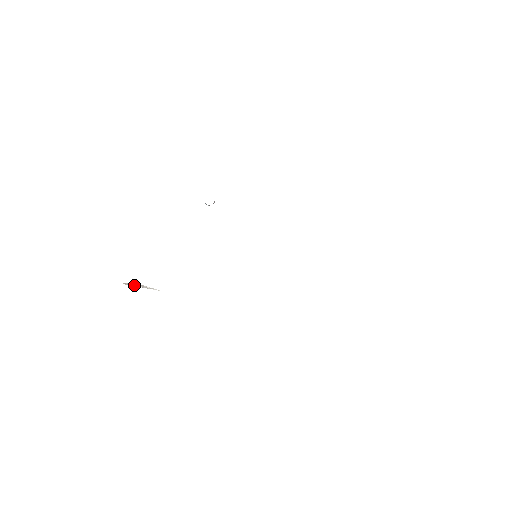
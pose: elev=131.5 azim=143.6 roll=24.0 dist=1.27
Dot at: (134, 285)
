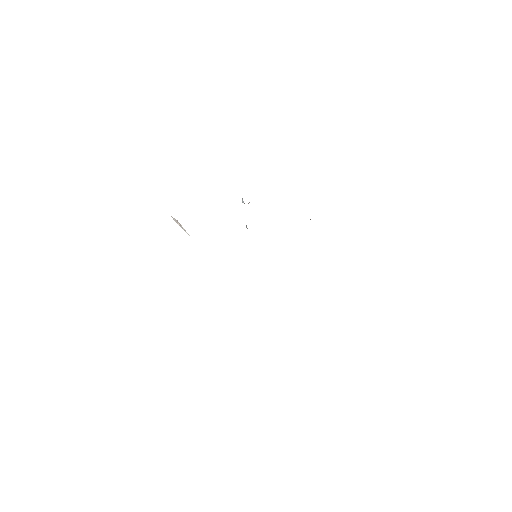
Dot at: (176, 221)
